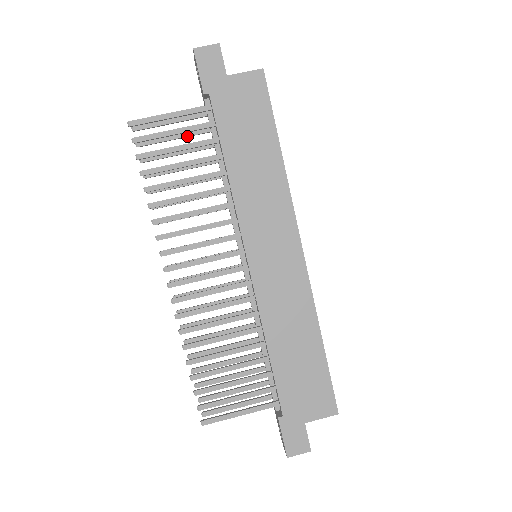
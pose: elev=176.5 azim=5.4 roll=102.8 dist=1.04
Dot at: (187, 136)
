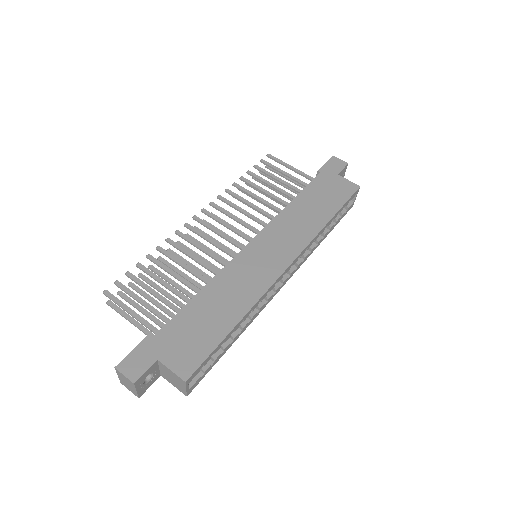
Dot at: (288, 188)
